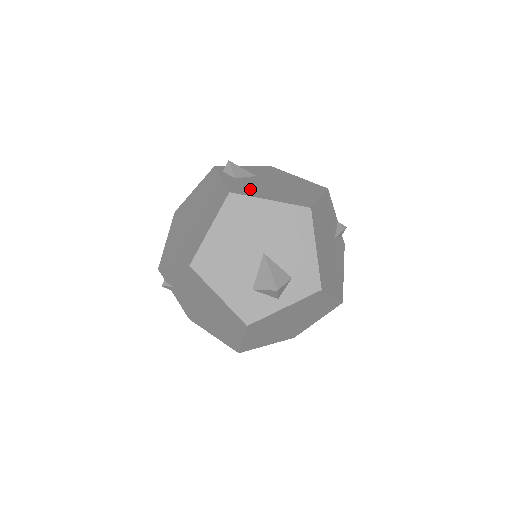
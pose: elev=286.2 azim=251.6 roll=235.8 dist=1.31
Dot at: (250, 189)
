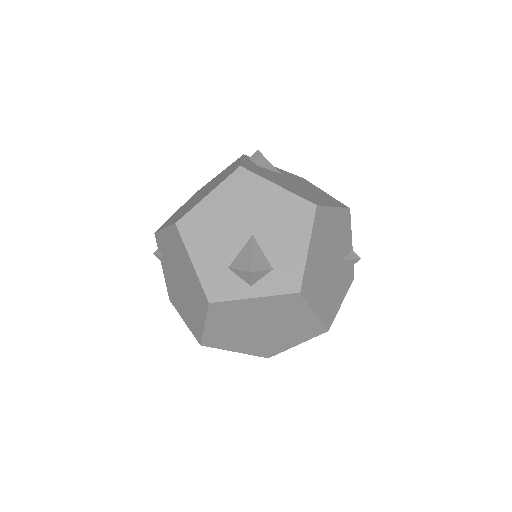
Dot at: (264, 174)
